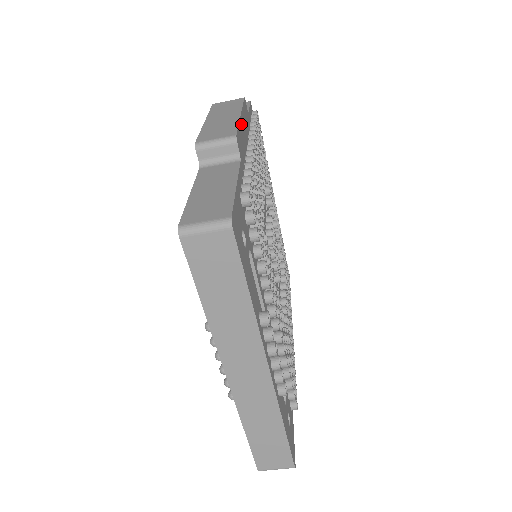
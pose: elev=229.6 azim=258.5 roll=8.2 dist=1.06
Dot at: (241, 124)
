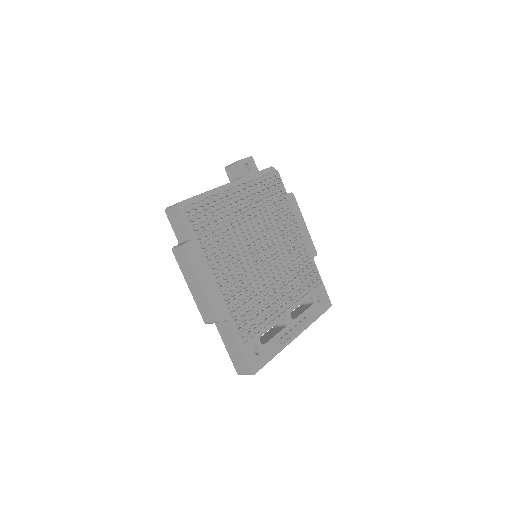
Dot at: (207, 291)
